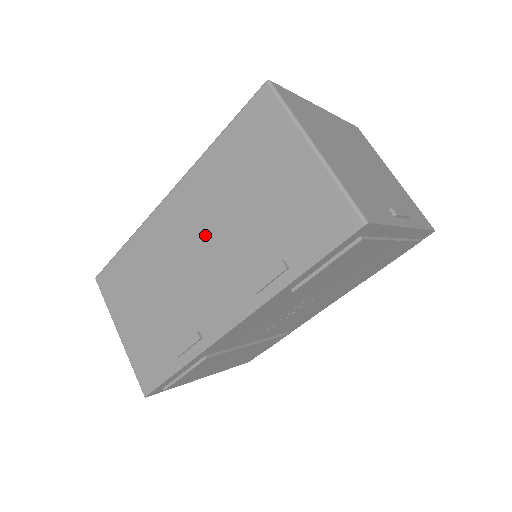
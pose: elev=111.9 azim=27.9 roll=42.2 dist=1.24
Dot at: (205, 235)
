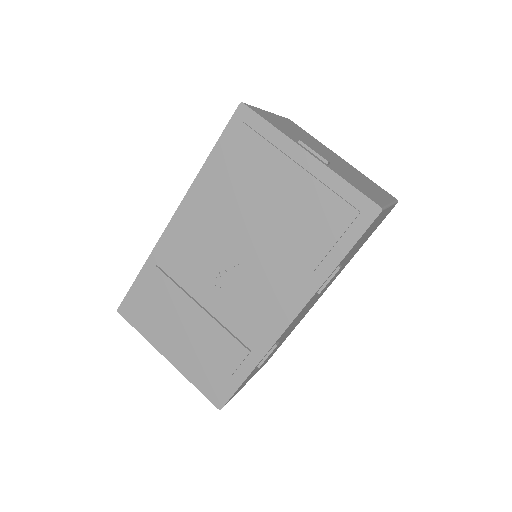
Dot at: occluded
